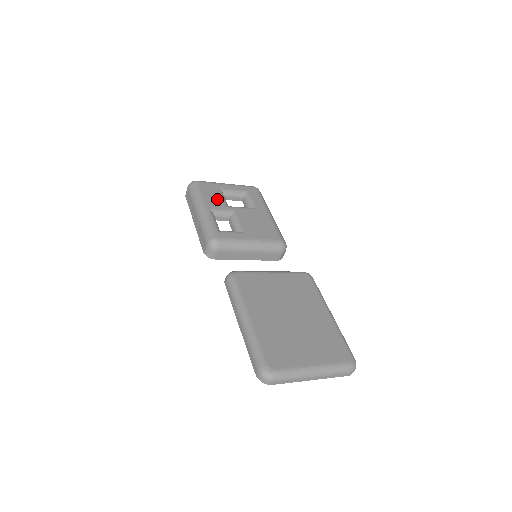
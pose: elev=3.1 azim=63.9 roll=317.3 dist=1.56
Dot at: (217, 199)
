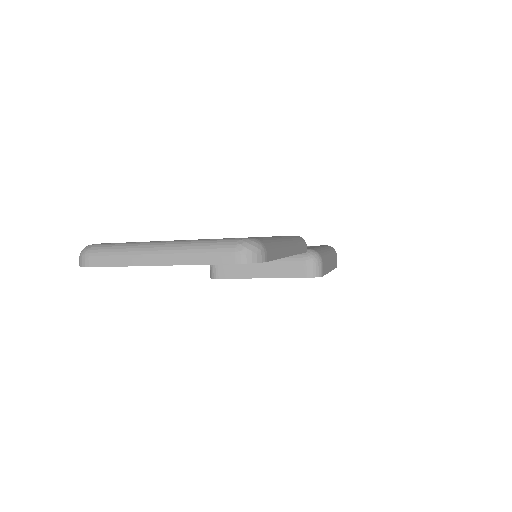
Dot at: occluded
